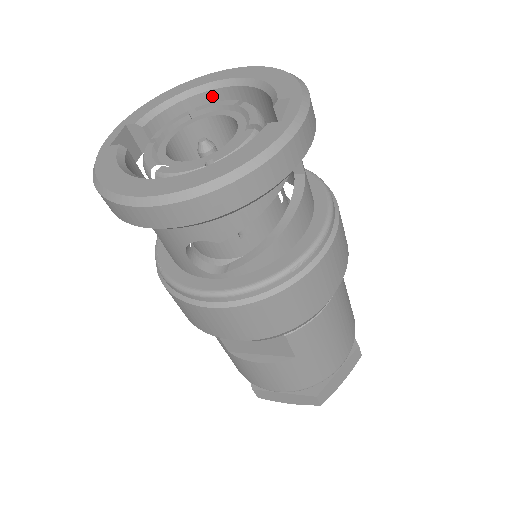
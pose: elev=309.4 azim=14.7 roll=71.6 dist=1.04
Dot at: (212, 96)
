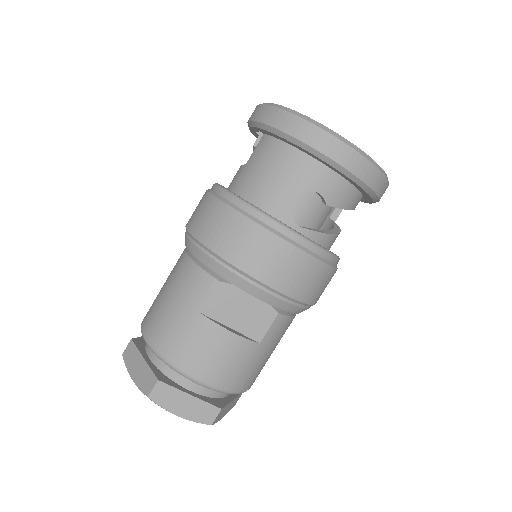
Dot at: occluded
